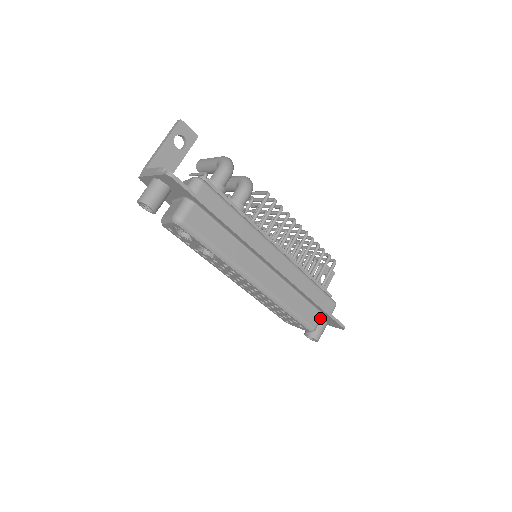
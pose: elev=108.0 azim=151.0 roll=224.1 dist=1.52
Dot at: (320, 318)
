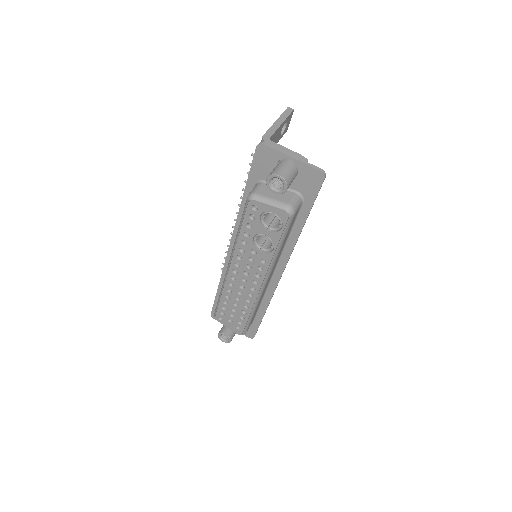
Dot at: occluded
